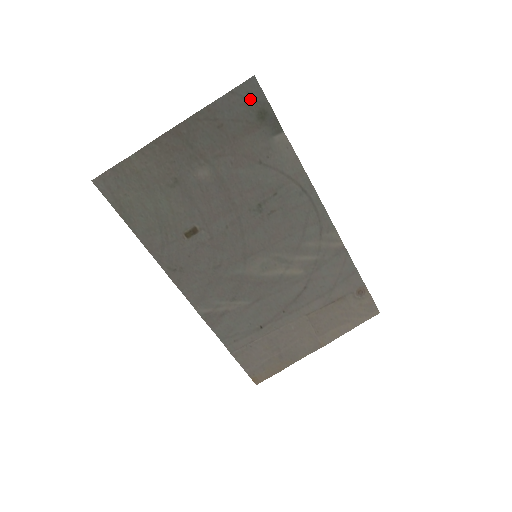
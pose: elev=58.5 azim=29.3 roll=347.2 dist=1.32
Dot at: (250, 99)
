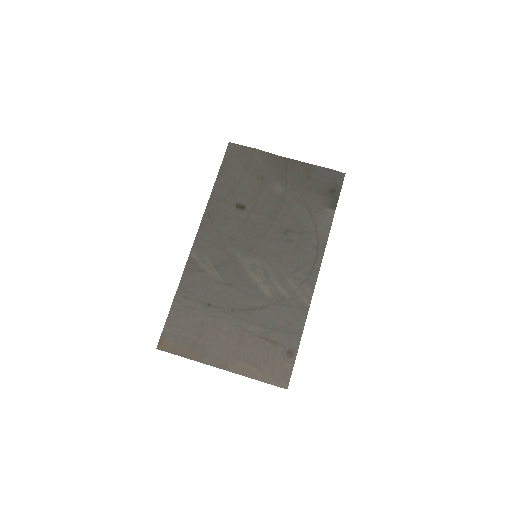
Dot at: (334, 180)
